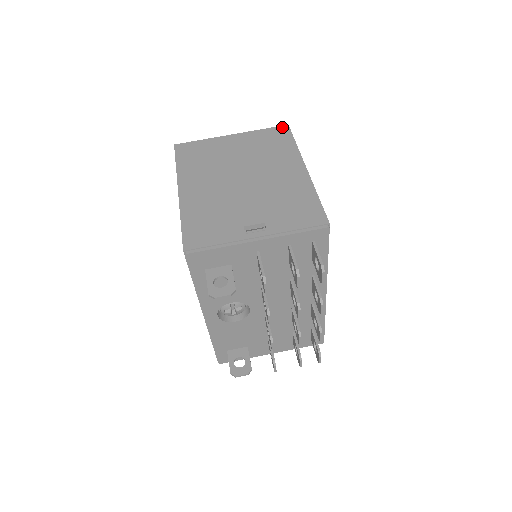
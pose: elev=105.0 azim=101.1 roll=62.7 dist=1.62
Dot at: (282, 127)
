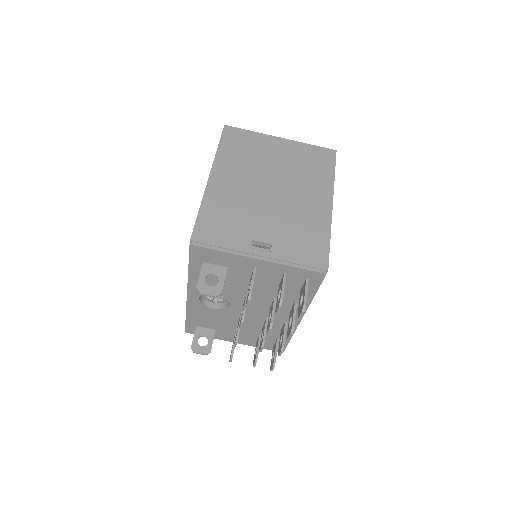
Dot at: (330, 150)
